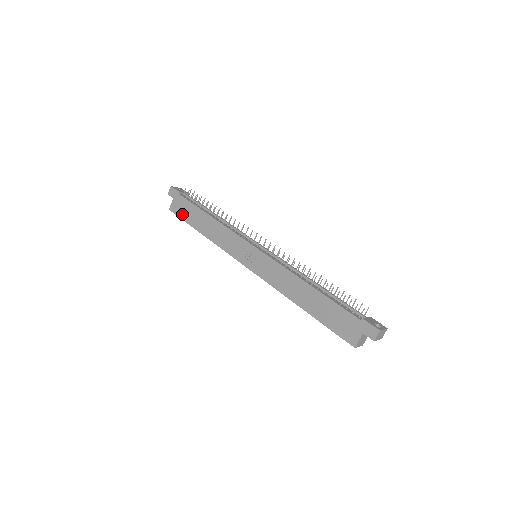
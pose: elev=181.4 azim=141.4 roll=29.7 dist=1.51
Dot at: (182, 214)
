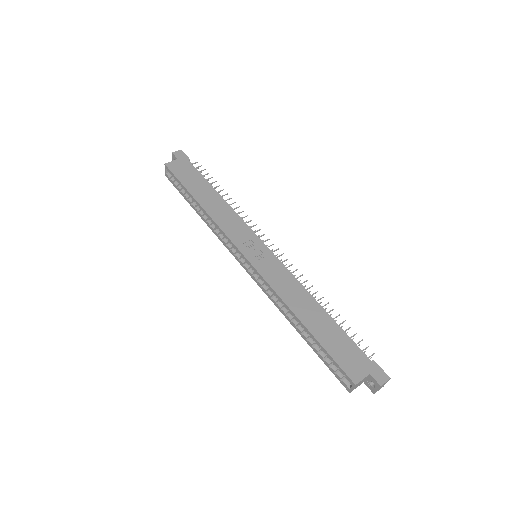
Dot at: (182, 176)
